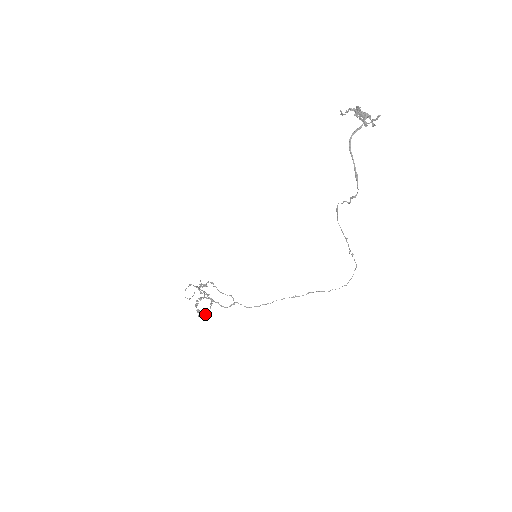
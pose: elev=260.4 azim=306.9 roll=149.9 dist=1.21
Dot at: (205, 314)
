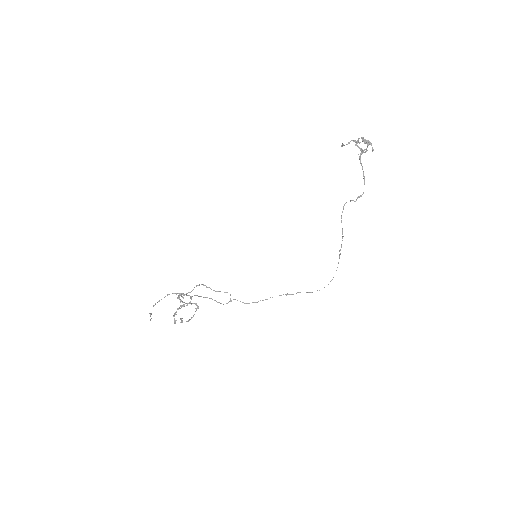
Dot at: (188, 321)
